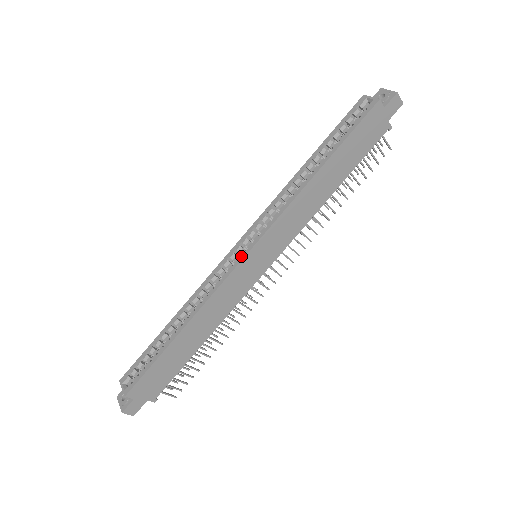
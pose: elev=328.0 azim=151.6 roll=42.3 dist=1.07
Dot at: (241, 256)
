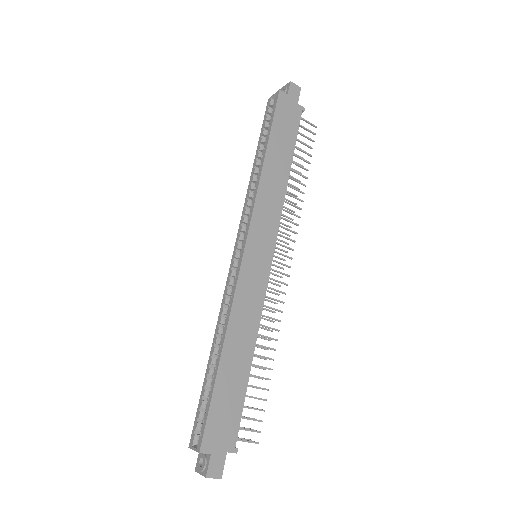
Dot at: (240, 256)
